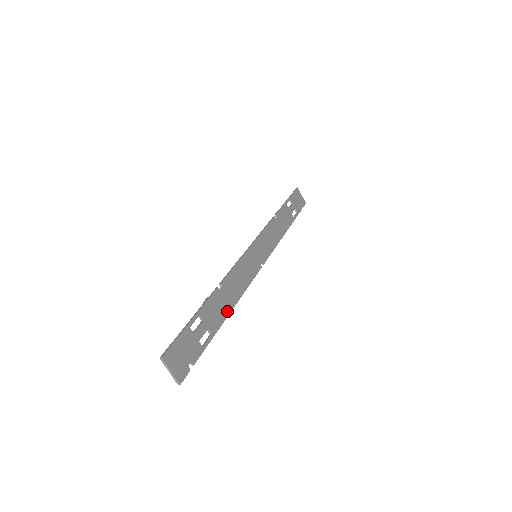
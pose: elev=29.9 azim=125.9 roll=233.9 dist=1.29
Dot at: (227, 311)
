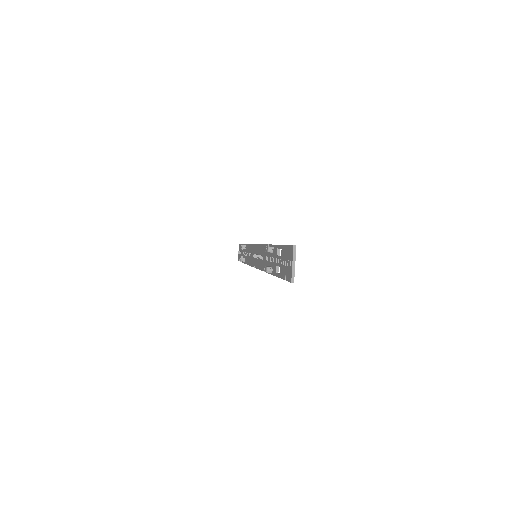
Dot at: occluded
